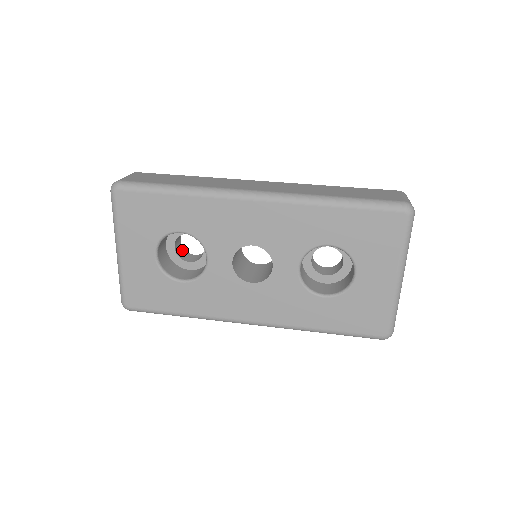
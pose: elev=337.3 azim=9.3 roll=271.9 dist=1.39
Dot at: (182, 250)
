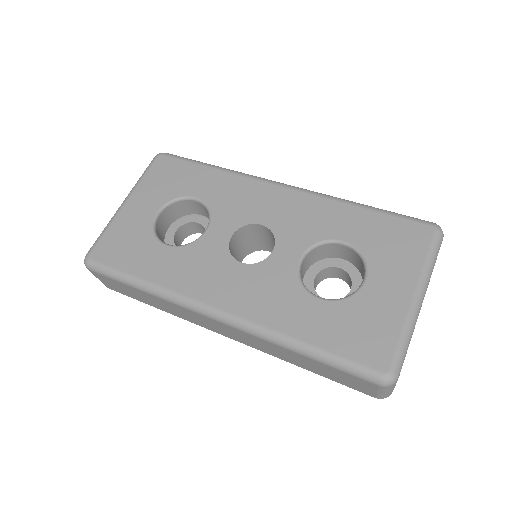
Dot at: occluded
